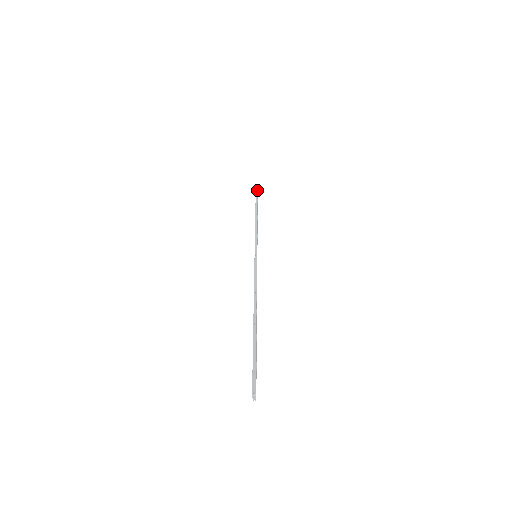
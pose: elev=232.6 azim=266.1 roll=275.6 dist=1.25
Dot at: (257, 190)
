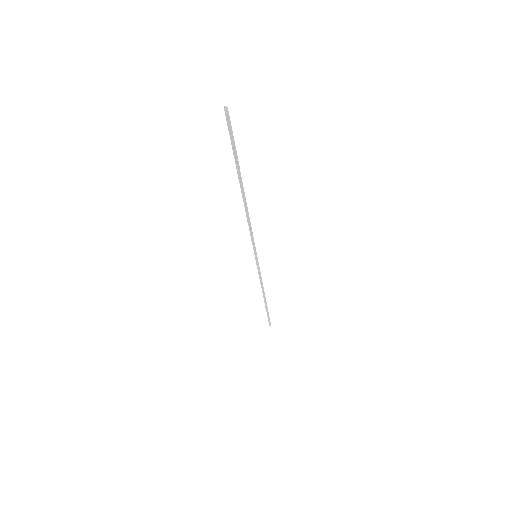
Dot at: occluded
